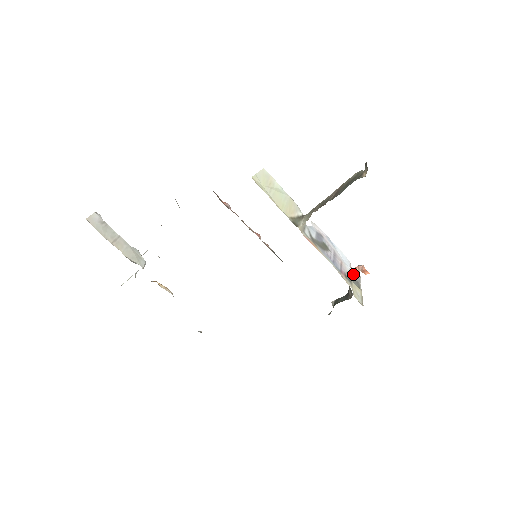
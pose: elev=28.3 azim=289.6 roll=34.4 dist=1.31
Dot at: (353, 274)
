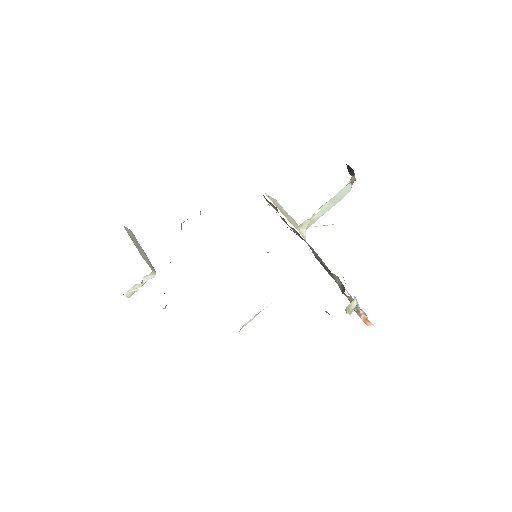
Dot at: (350, 296)
